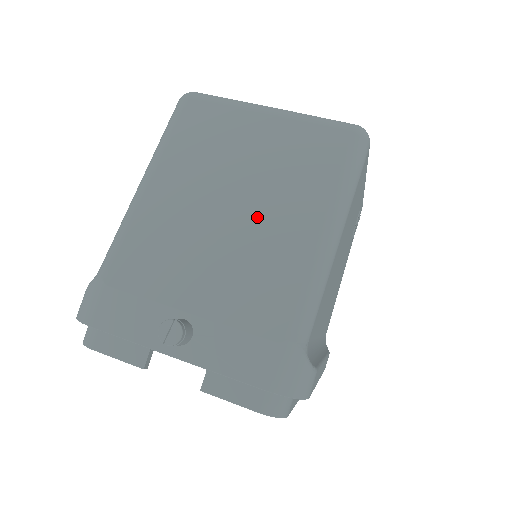
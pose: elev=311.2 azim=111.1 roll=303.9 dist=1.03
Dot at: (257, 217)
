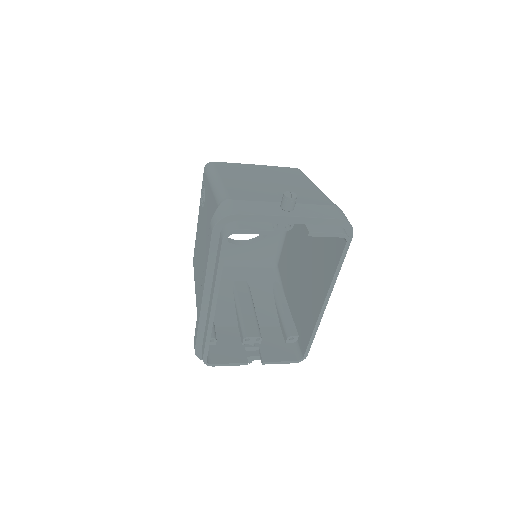
Dot at: (284, 183)
